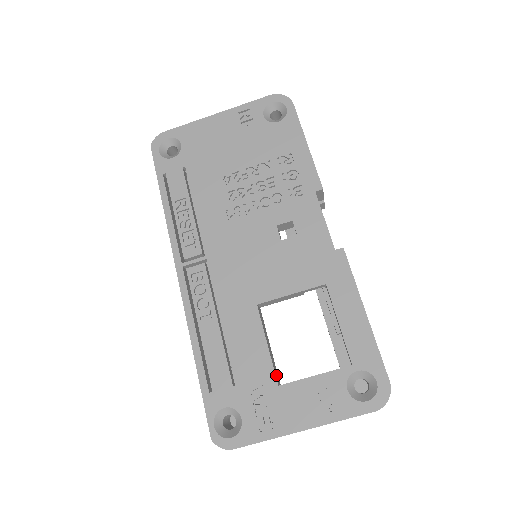
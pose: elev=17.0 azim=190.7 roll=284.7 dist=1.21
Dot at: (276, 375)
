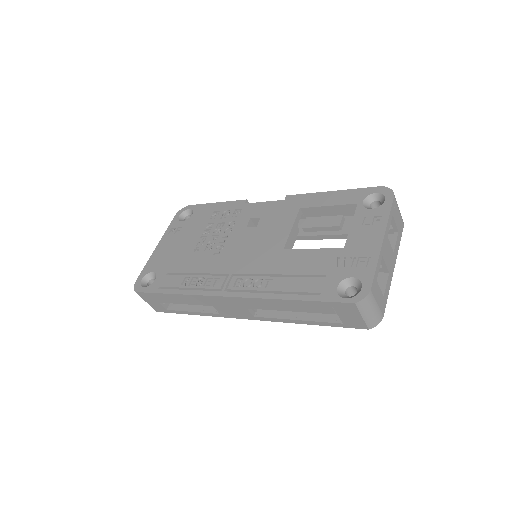
Dot at: (337, 251)
